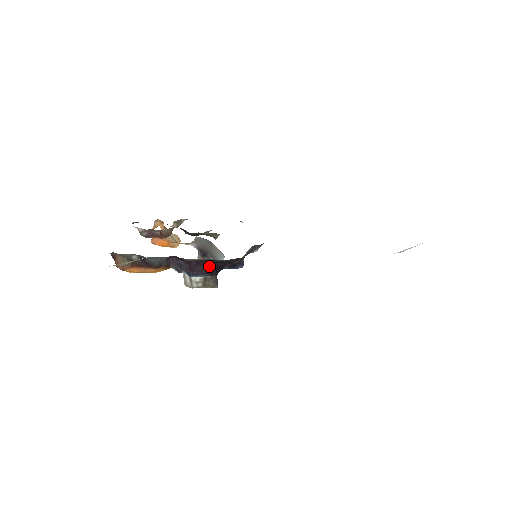
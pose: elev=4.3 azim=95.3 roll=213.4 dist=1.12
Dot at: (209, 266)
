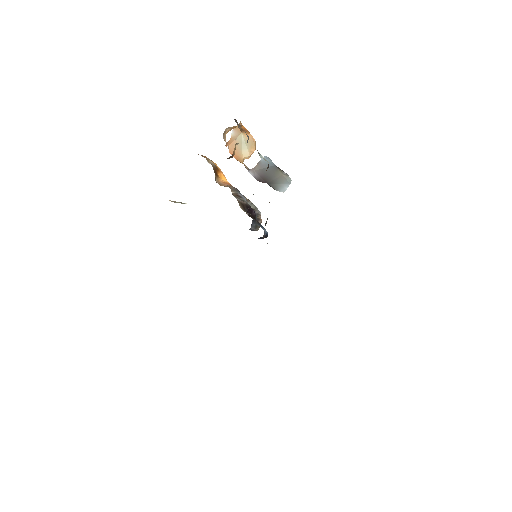
Dot at: occluded
